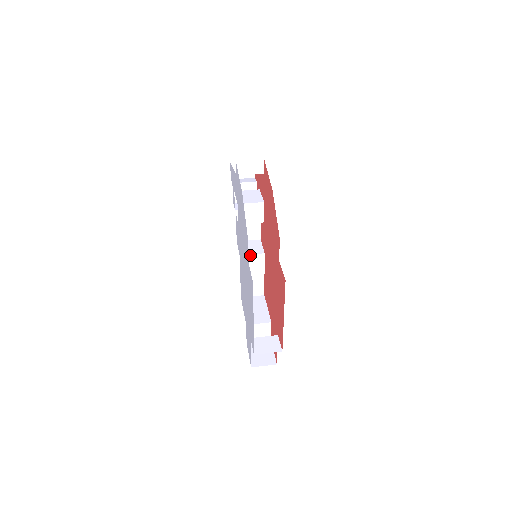
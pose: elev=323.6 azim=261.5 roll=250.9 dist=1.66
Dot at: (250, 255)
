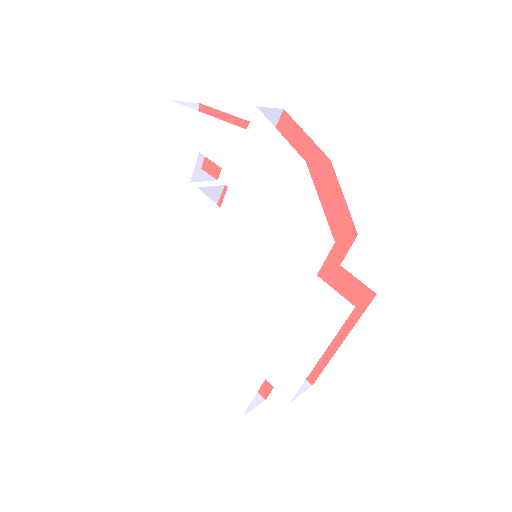
Dot at: occluded
